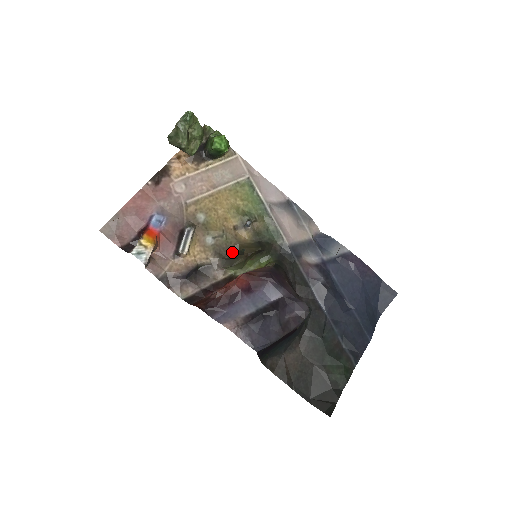
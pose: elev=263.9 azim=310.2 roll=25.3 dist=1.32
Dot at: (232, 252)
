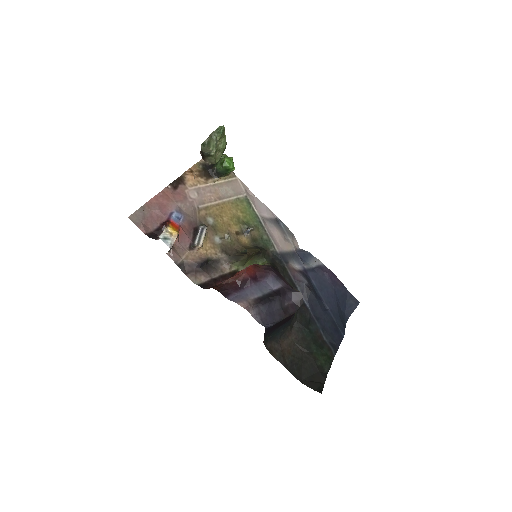
Dot at: (236, 252)
